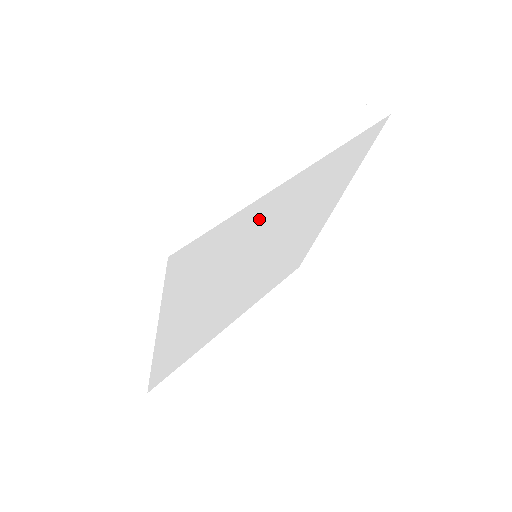
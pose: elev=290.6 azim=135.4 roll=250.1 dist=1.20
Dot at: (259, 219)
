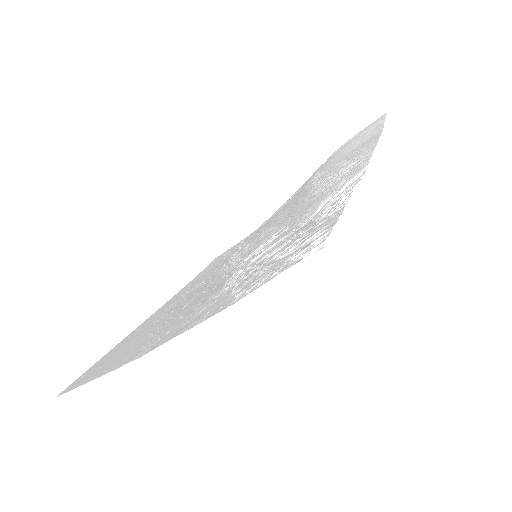
Dot at: occluded
